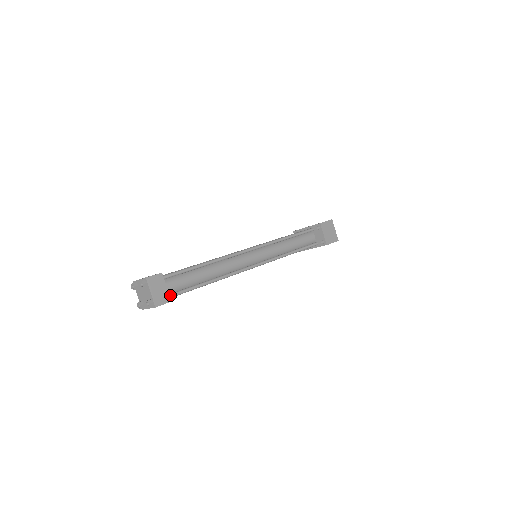
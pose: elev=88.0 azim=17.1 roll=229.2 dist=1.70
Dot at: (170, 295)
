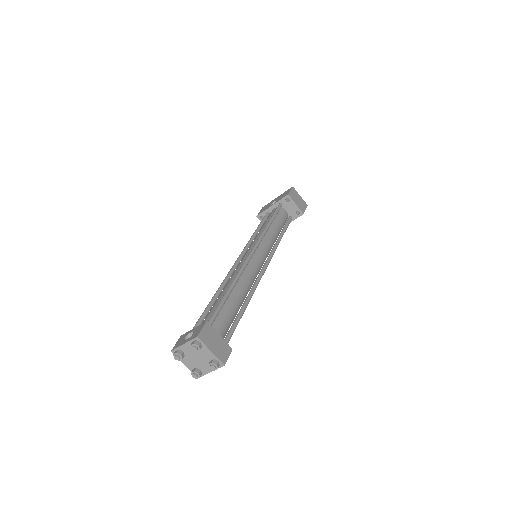
Dot at: (225, 342)
